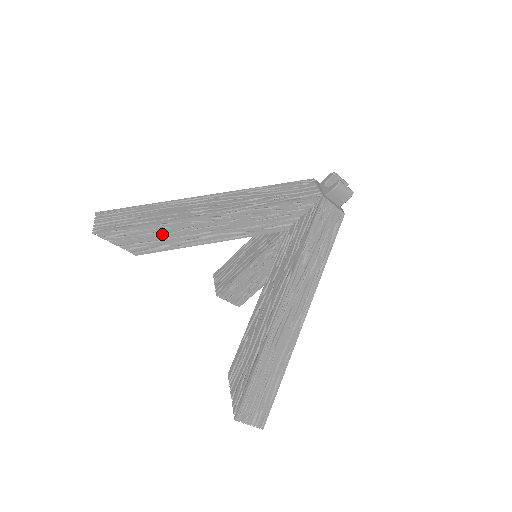
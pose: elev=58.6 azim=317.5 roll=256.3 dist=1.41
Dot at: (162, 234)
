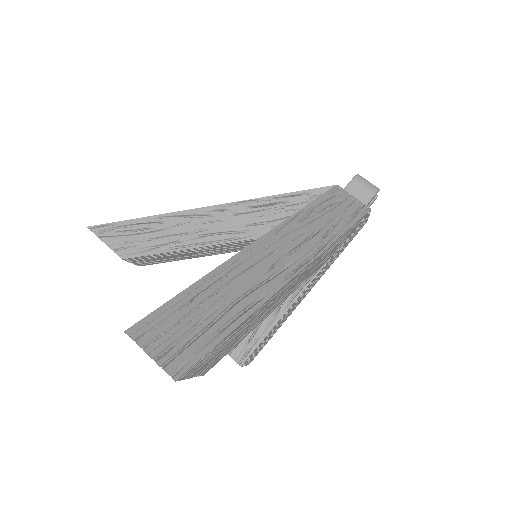
Dot at: (154, 233)
